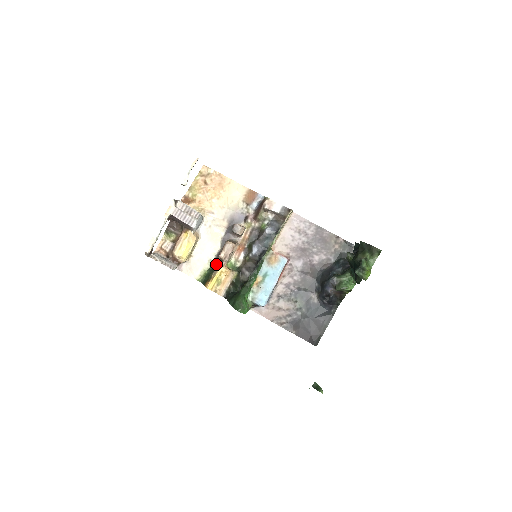
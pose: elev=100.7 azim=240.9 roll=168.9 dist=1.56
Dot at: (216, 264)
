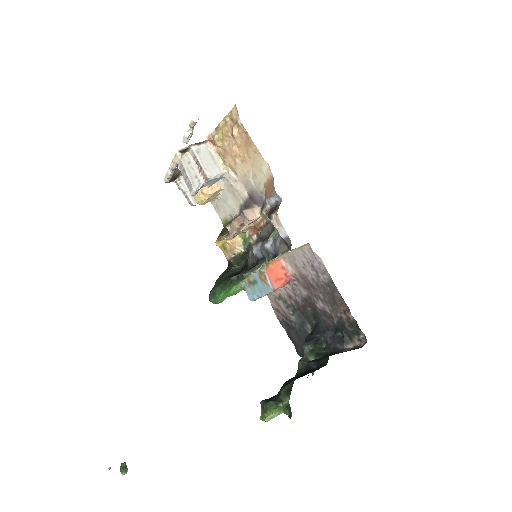
Dot at: occluded
